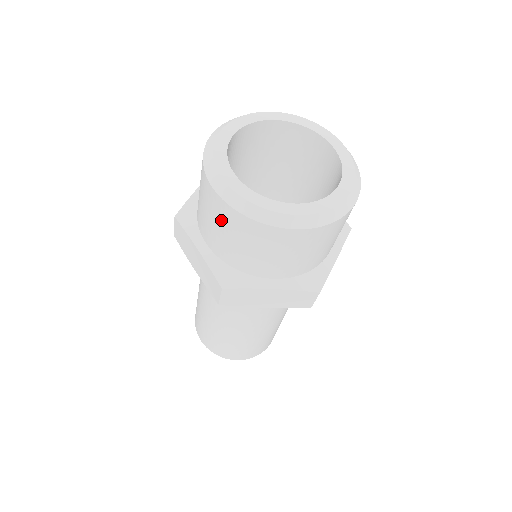
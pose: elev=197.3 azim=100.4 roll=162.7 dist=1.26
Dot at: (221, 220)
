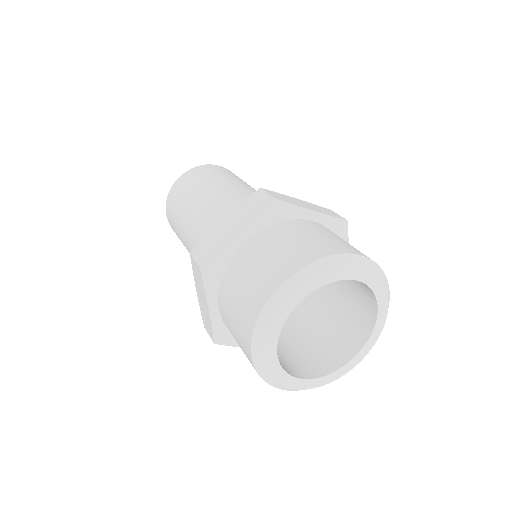
Dot at: (243, 350)
